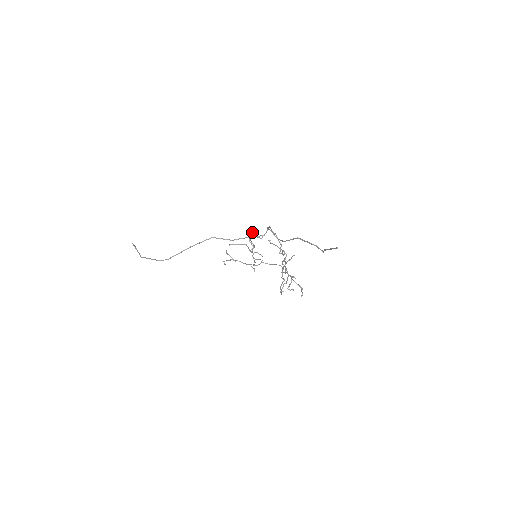
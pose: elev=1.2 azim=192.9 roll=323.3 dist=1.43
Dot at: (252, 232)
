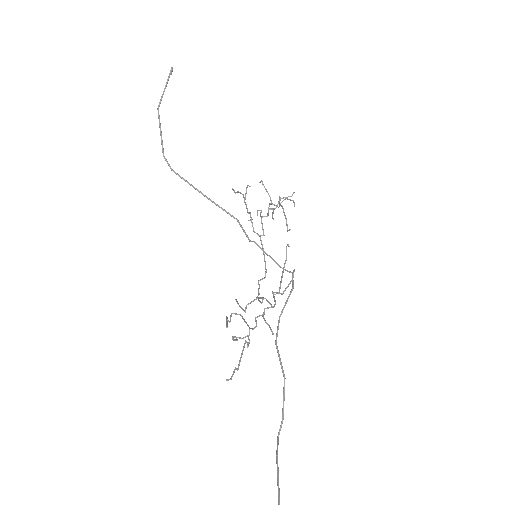
Dot at: (294, 192)
